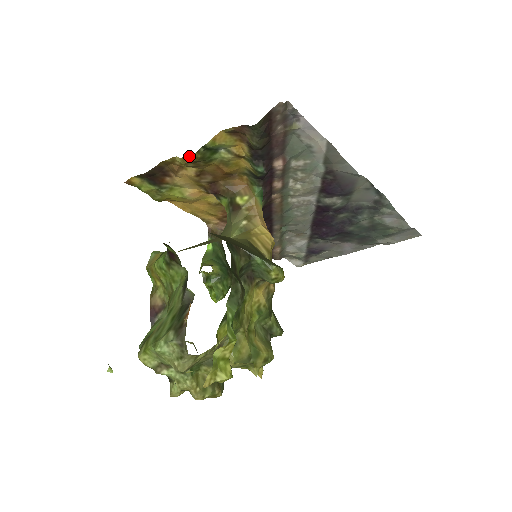
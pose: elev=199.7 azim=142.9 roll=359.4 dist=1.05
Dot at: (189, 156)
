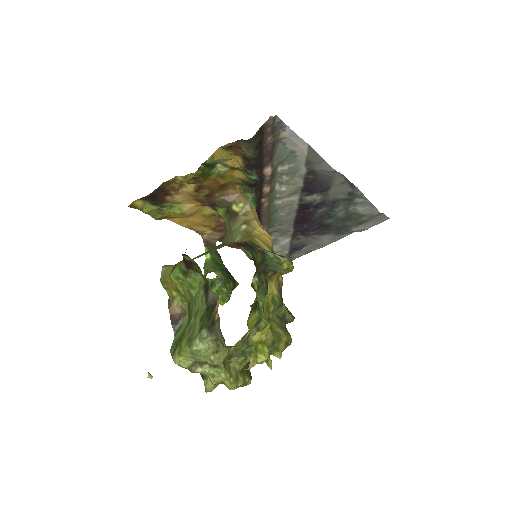
Dot at: (191, 174)
